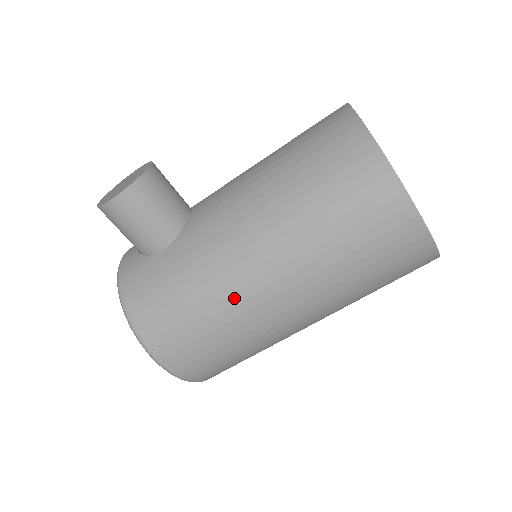
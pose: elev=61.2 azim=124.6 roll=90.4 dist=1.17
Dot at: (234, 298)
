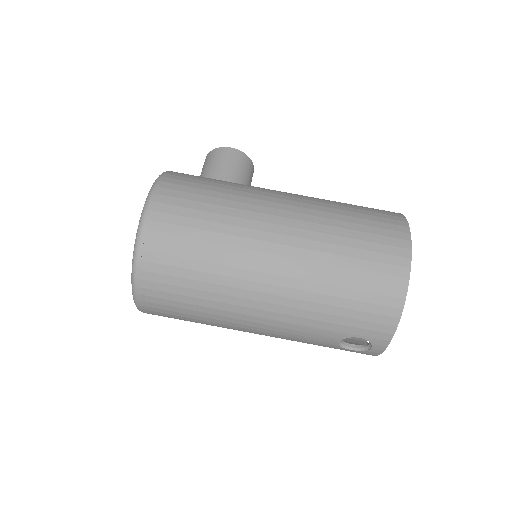
Dot at: (252, 200)
